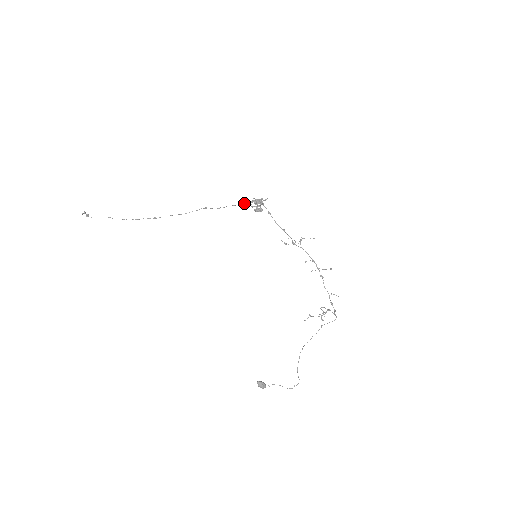
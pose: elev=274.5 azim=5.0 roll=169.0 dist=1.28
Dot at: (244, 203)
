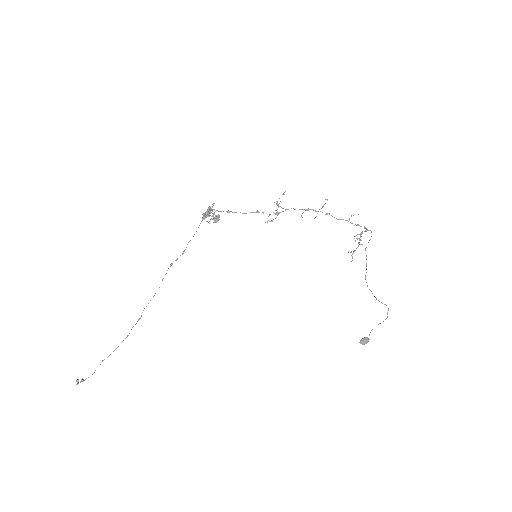
Dot at: (198, 227)
